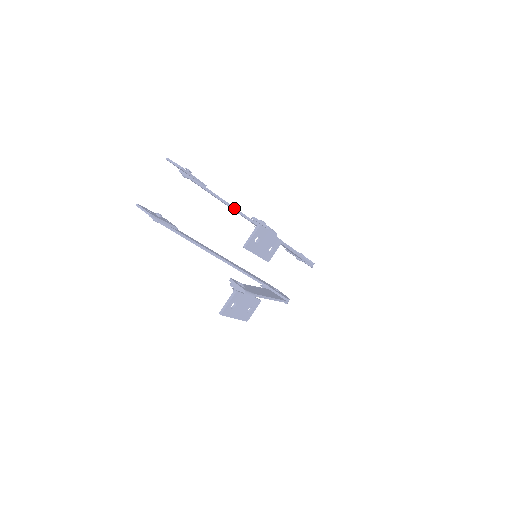
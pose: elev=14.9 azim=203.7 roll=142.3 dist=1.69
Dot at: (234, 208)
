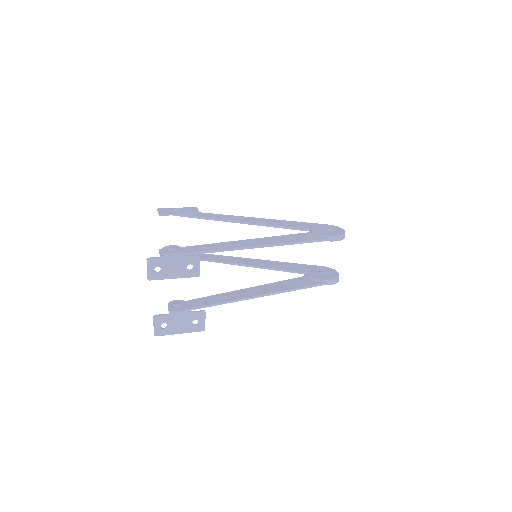
Dot at: (227, 220)
